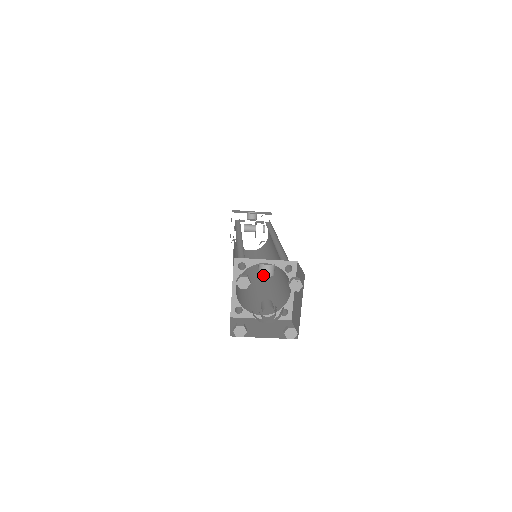
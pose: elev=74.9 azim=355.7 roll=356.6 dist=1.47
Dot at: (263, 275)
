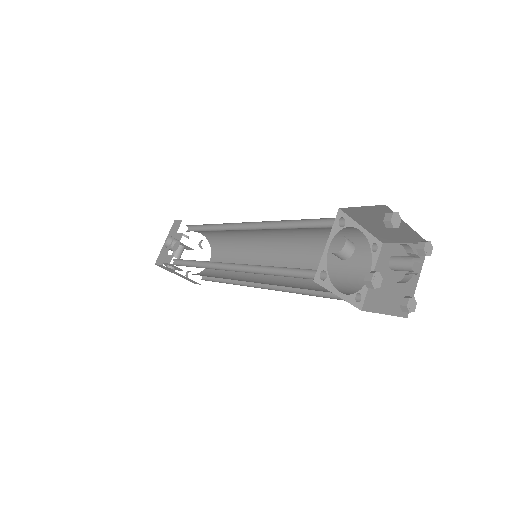
Dot at: (351, 254)
